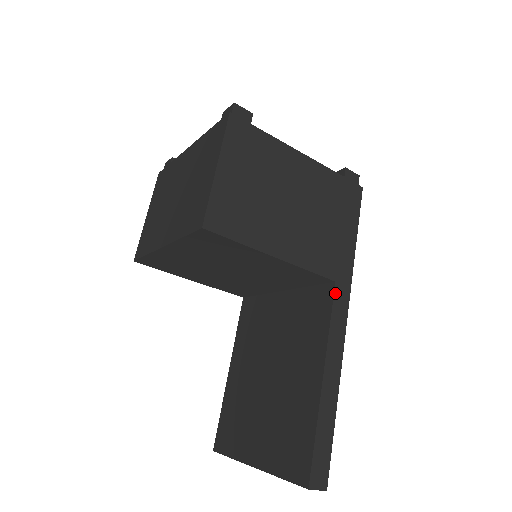
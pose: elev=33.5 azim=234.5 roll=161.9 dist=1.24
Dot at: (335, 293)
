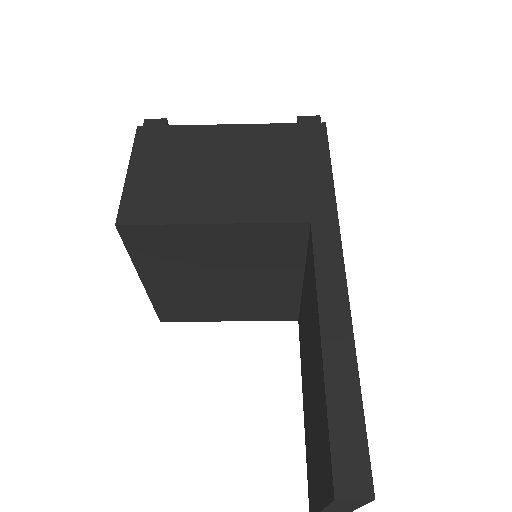
Dot at: (314, 234)
